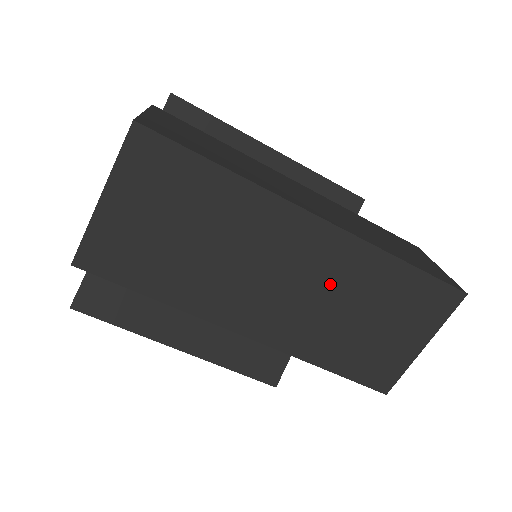
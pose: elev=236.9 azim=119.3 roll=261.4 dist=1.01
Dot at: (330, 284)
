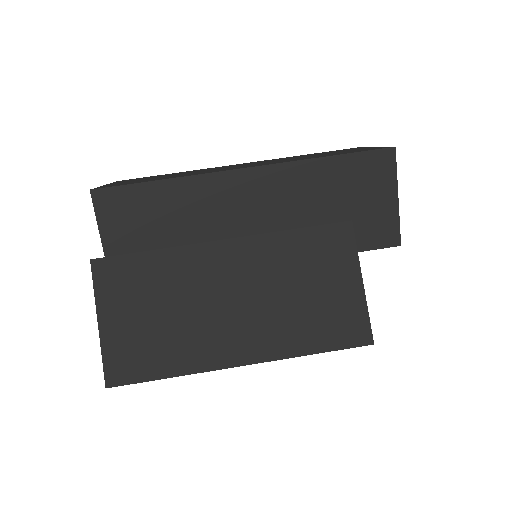
Dot at: occluded
